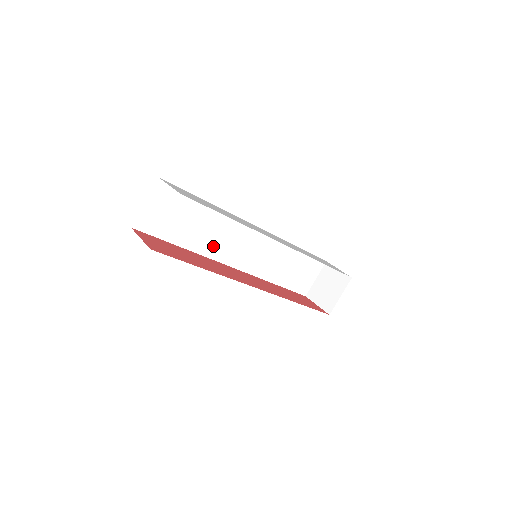
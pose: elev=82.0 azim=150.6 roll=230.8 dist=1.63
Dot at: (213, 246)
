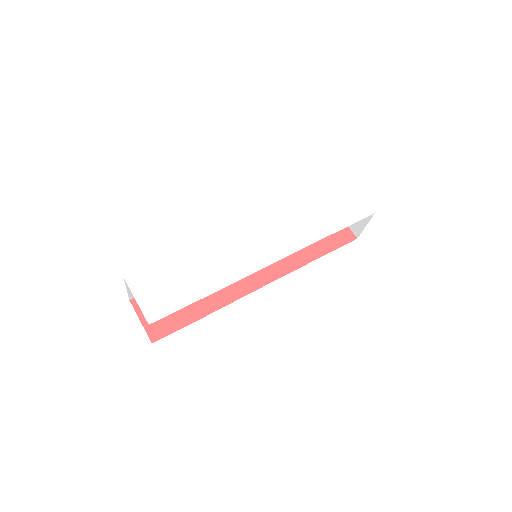
Dot at: occluded
